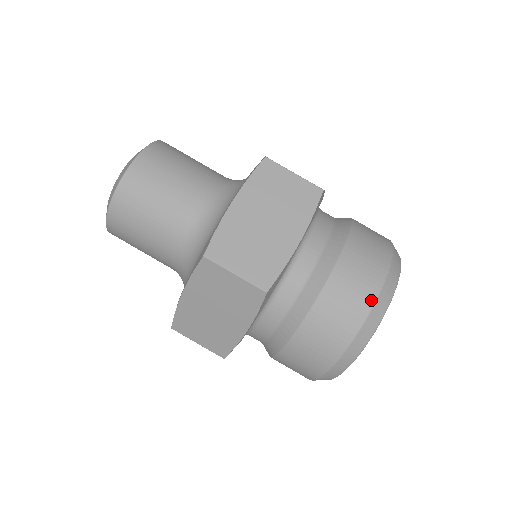
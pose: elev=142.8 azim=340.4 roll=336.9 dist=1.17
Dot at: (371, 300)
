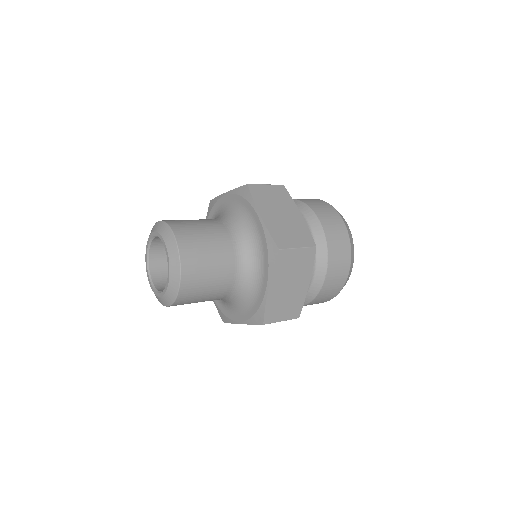
Dot at: (345, 281)
